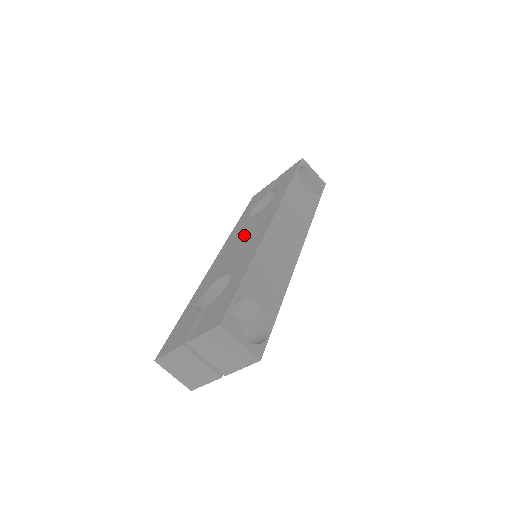
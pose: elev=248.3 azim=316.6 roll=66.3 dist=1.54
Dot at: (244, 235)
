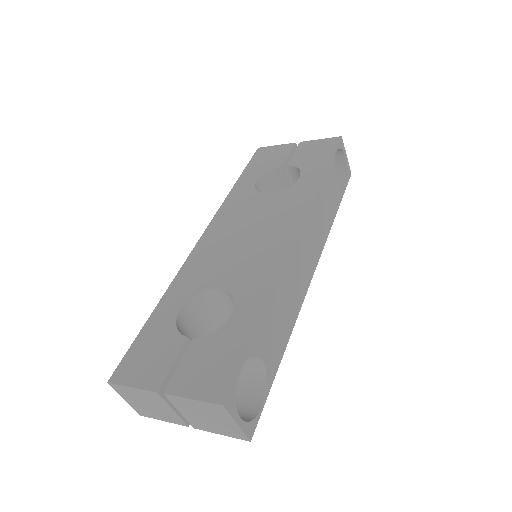
Dot at: (251, 226)
